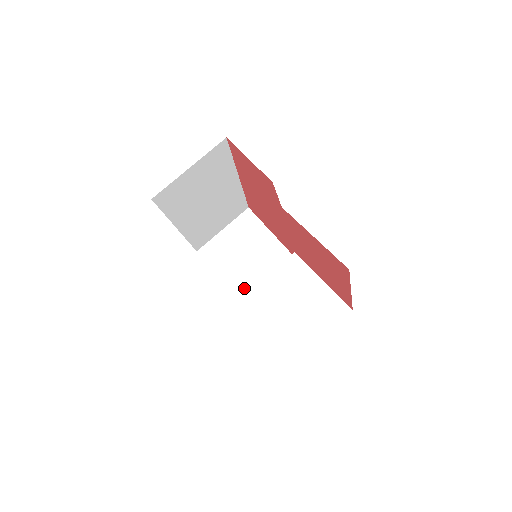
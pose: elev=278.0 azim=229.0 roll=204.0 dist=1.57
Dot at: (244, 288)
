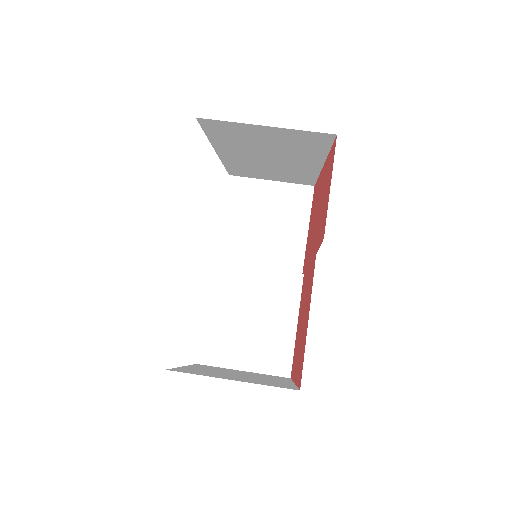
Dot at: (233, 251)
